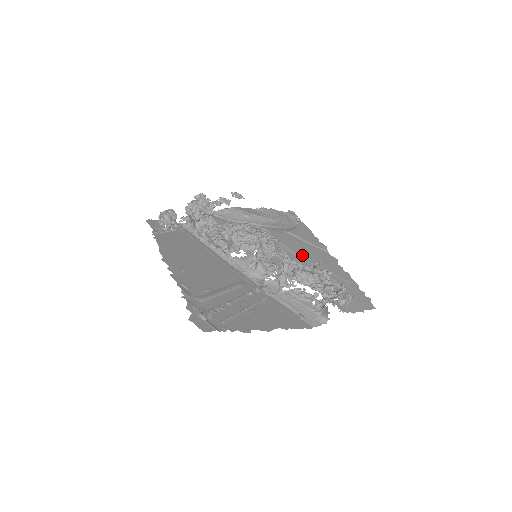
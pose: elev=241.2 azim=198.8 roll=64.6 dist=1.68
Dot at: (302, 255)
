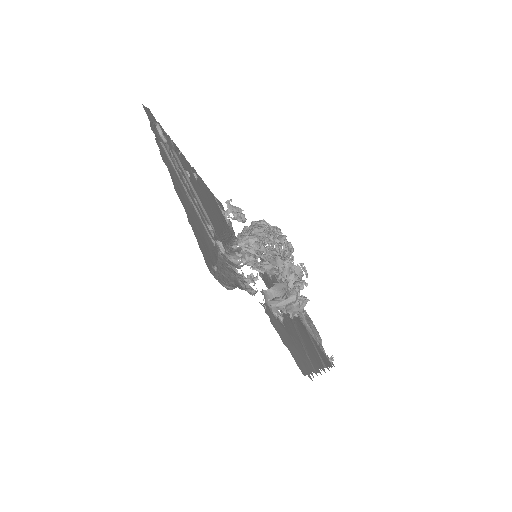
Dot at: (295, 319)
